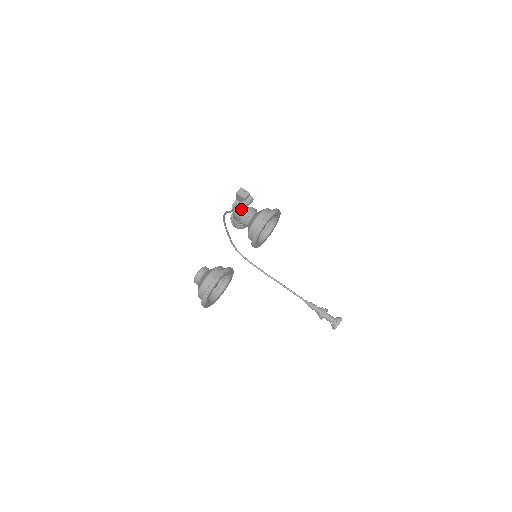
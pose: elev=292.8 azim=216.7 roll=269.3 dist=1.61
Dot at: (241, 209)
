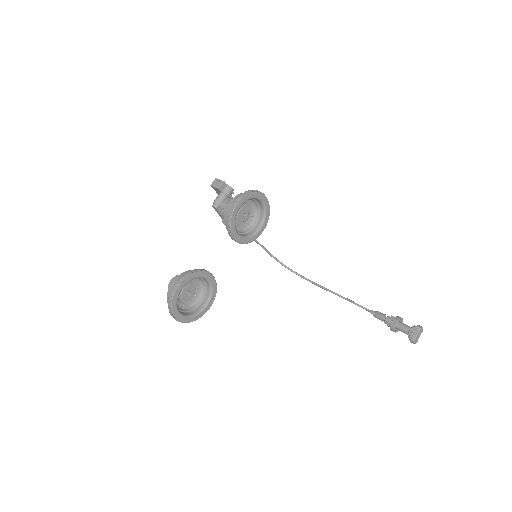
Dot at: (217, 202)
